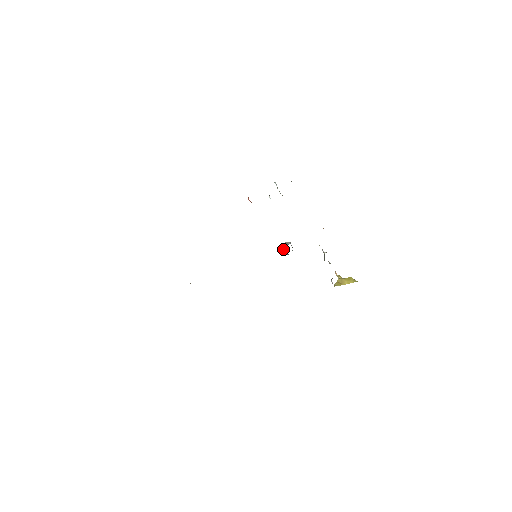
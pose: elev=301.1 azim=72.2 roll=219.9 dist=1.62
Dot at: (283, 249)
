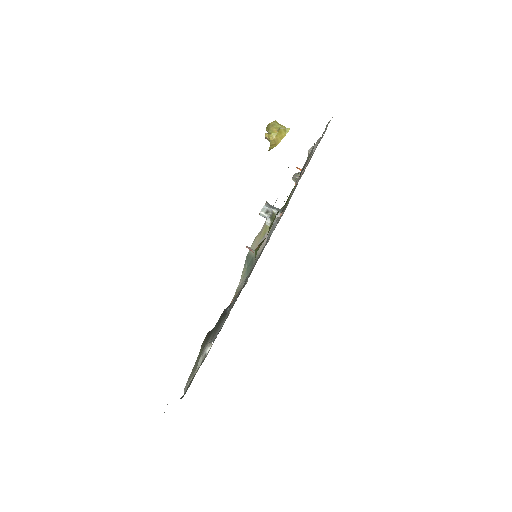
Dot at: (263, 216)
